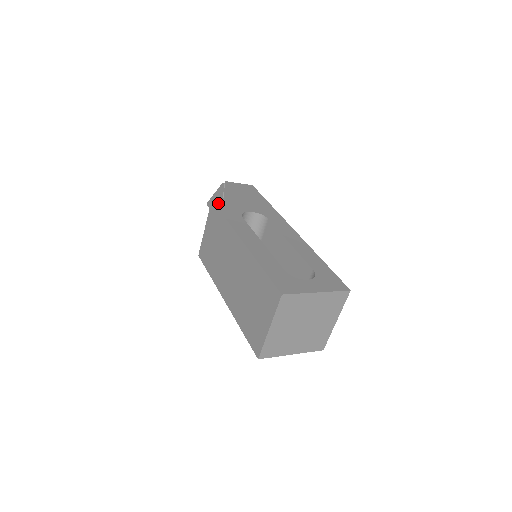
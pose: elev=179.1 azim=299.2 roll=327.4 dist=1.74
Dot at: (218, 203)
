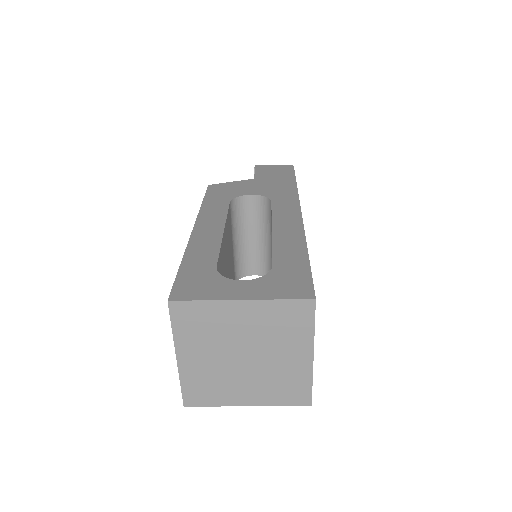
Dot at: (212, 188)
